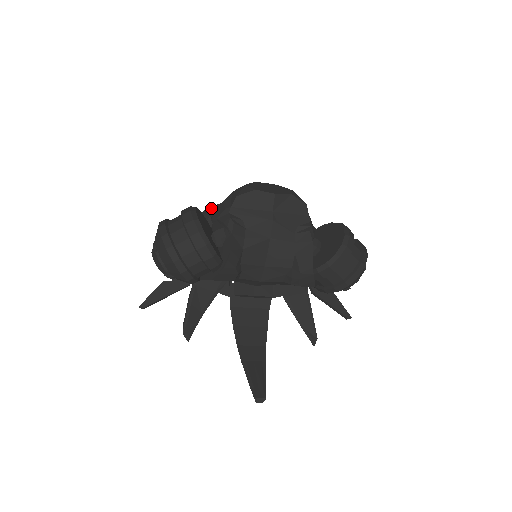
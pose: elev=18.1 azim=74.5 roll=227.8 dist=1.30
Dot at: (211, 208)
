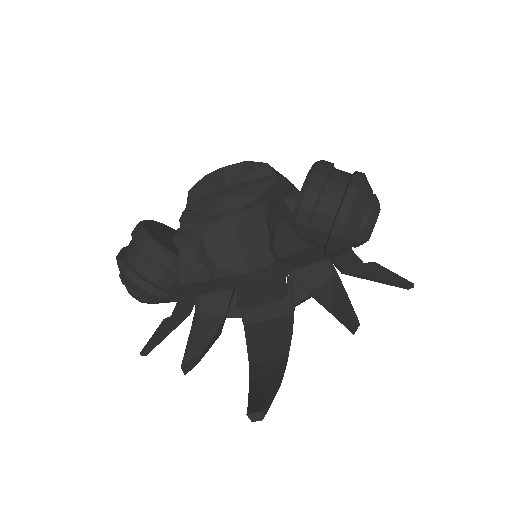
Dot at: occluded
